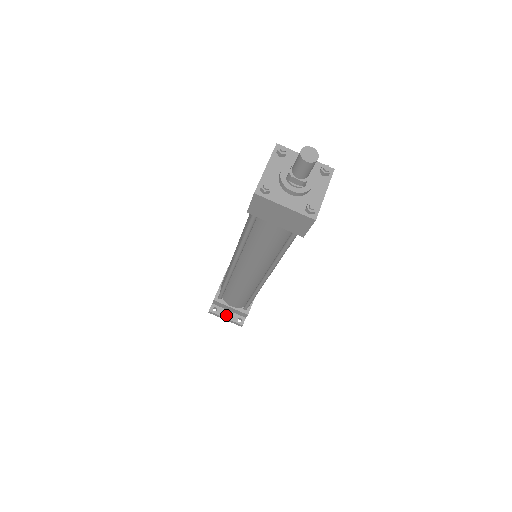
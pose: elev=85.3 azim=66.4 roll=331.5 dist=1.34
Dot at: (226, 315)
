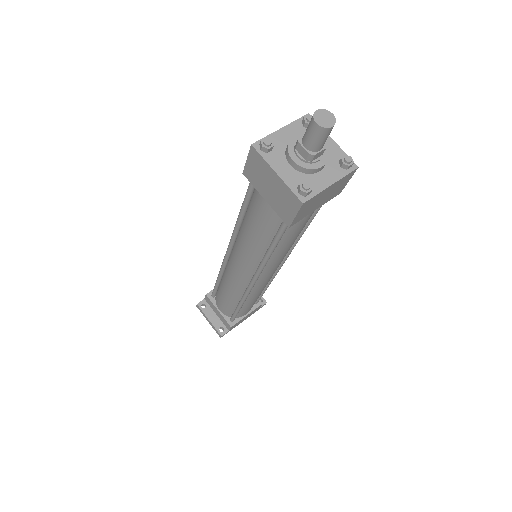
Dot at: (211, 317)
